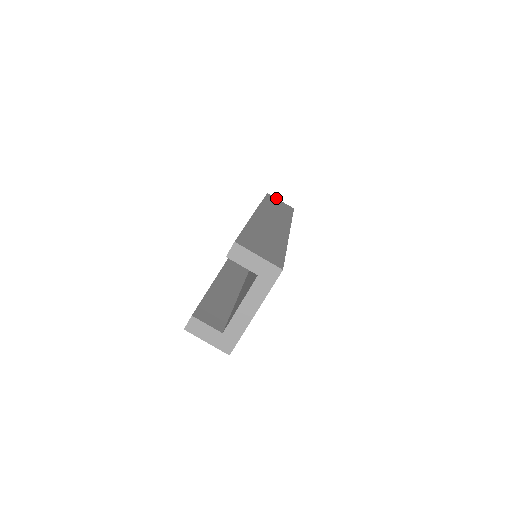
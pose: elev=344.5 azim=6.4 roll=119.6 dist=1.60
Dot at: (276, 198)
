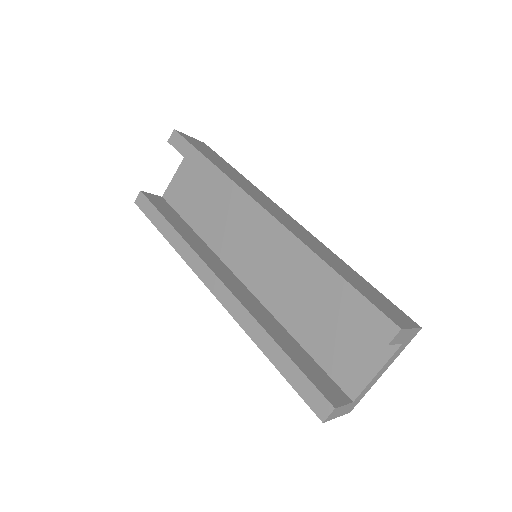
Dot at: occluded
